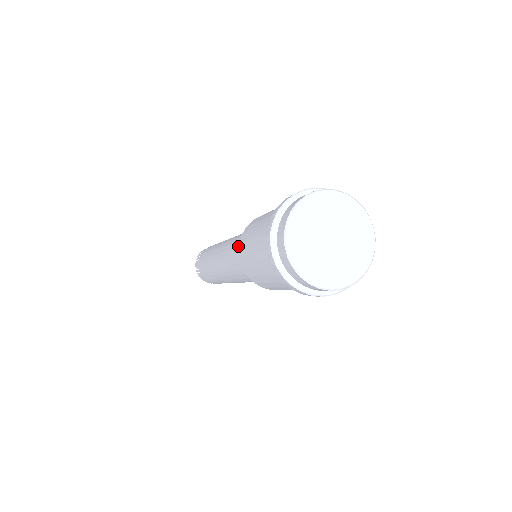
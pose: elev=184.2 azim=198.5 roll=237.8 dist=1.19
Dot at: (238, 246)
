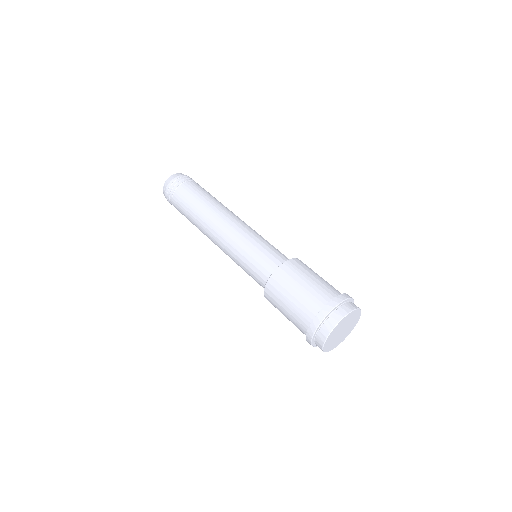
Dot at: (258, 261)
